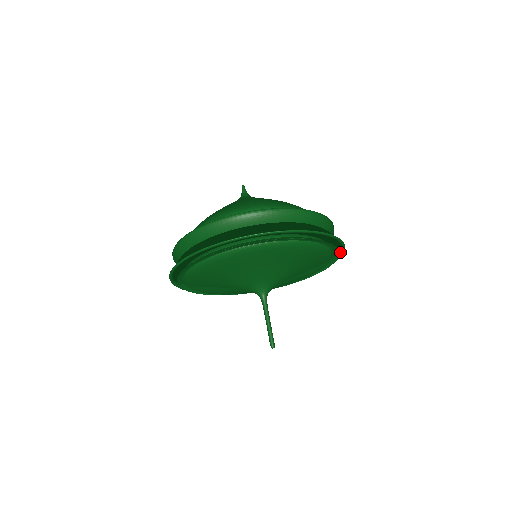
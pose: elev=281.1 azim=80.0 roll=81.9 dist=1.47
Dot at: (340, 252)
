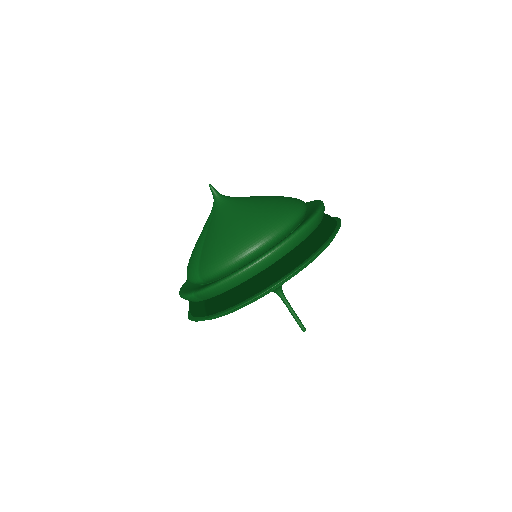
Dot at: occluded
